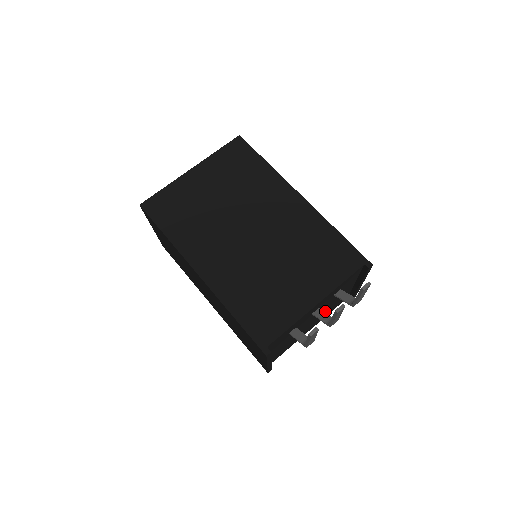
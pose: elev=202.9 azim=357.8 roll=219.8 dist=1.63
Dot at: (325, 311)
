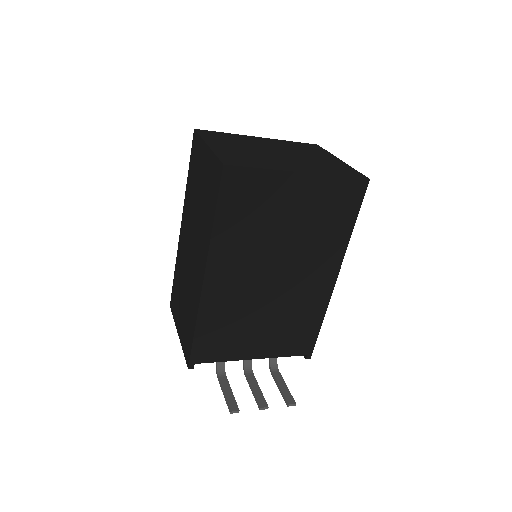
Dot at: occluded
